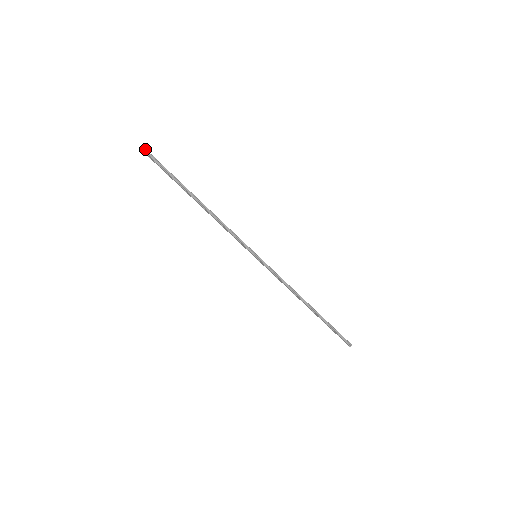
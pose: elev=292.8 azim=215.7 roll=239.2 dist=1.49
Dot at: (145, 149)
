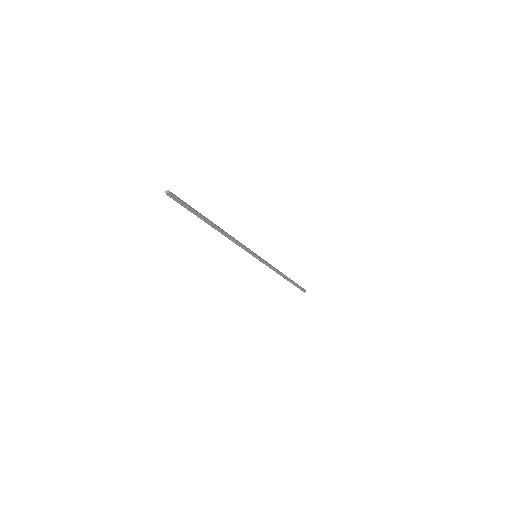
Dot at: (171, 195)
